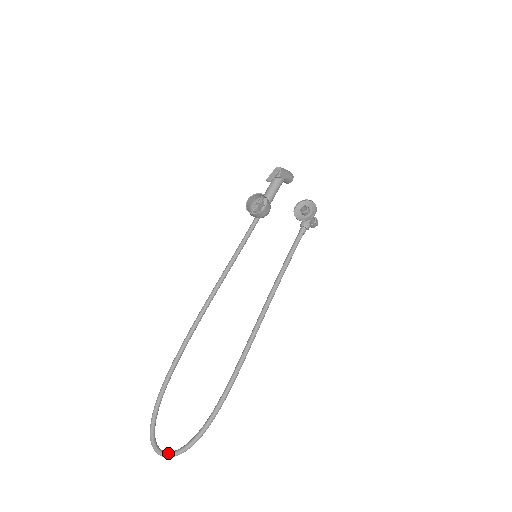
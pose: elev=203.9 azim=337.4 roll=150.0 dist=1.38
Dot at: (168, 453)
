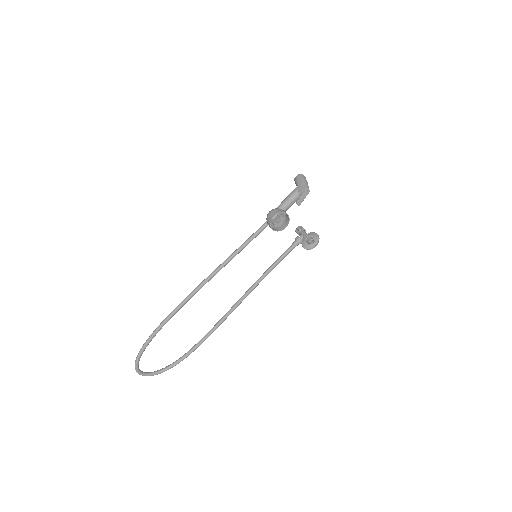
Dot at: (150, 375)
